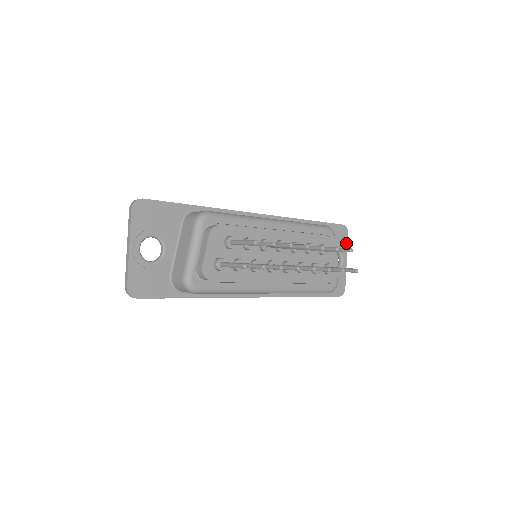
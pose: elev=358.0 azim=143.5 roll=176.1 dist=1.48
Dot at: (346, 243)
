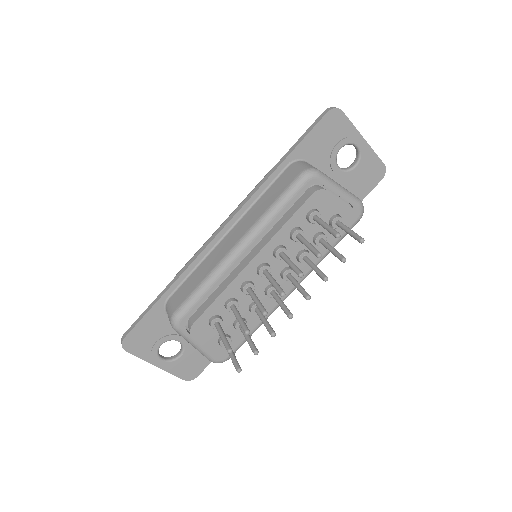
Dot at: (348, 124)
